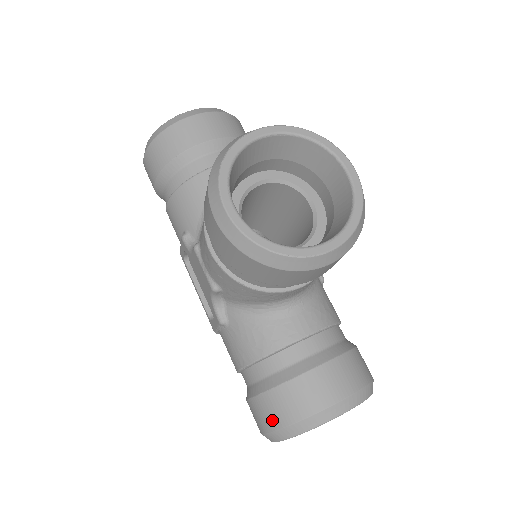
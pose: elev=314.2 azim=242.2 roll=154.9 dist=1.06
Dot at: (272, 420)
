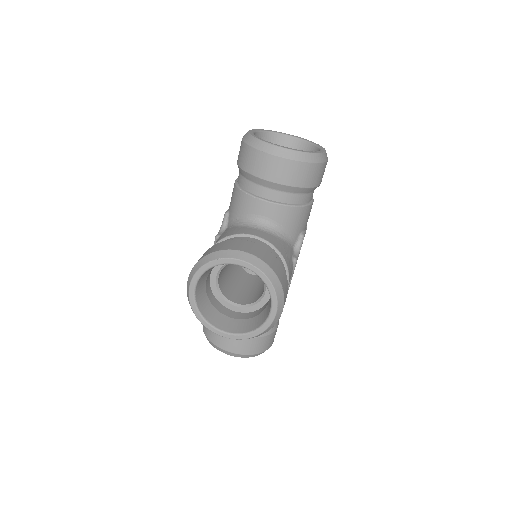
Dot at: (204, 326)
